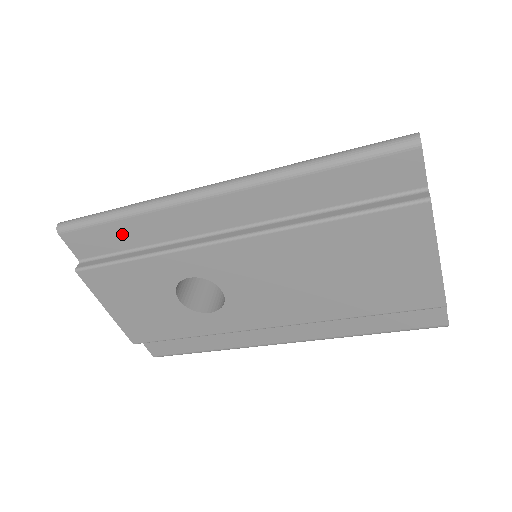
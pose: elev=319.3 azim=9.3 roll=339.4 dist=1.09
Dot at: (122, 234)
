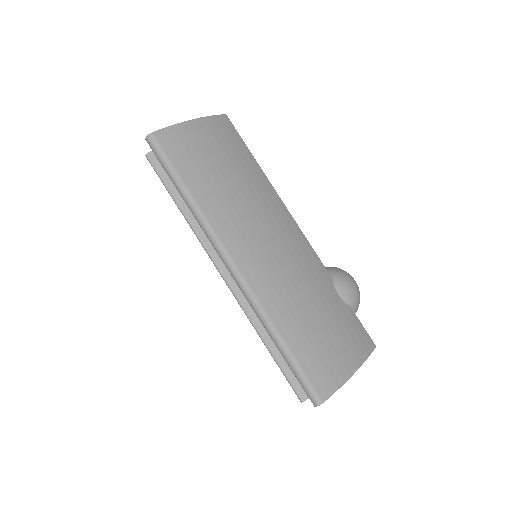
Dot at: occluded
